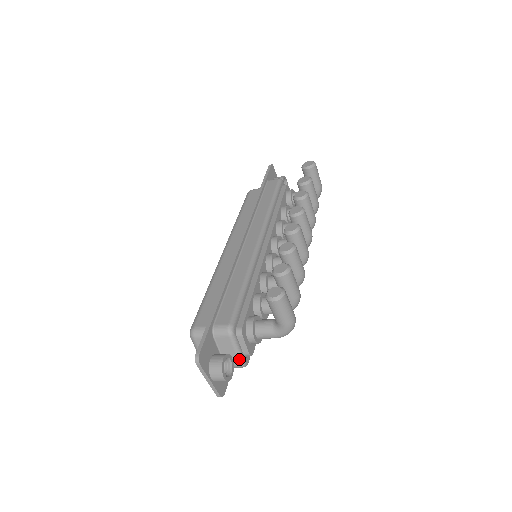
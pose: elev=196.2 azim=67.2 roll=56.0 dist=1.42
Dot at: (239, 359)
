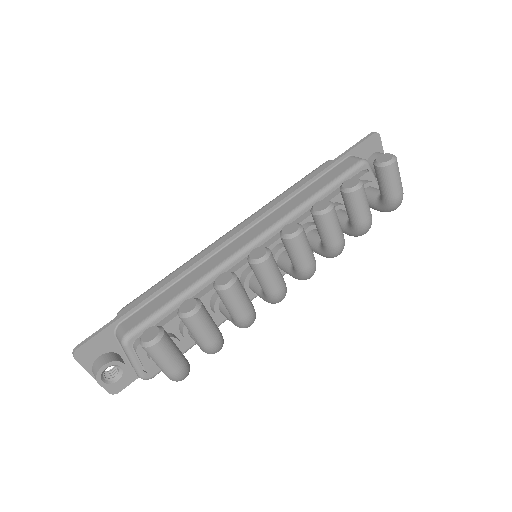
Dot at: (136, 370)
